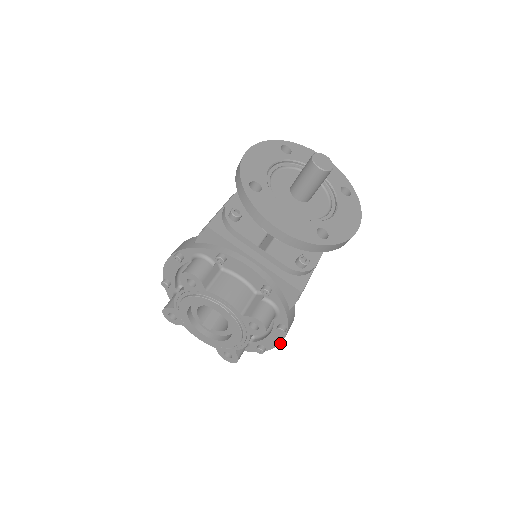
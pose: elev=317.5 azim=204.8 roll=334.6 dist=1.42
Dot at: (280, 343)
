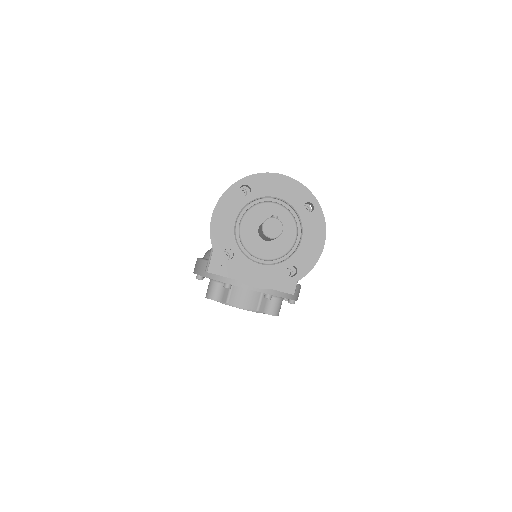
Dot at: occluded
